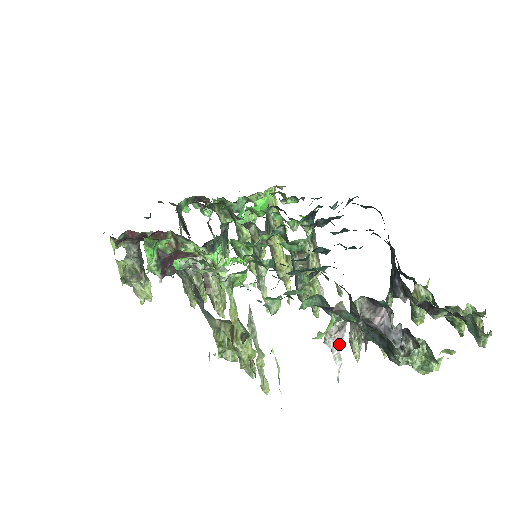
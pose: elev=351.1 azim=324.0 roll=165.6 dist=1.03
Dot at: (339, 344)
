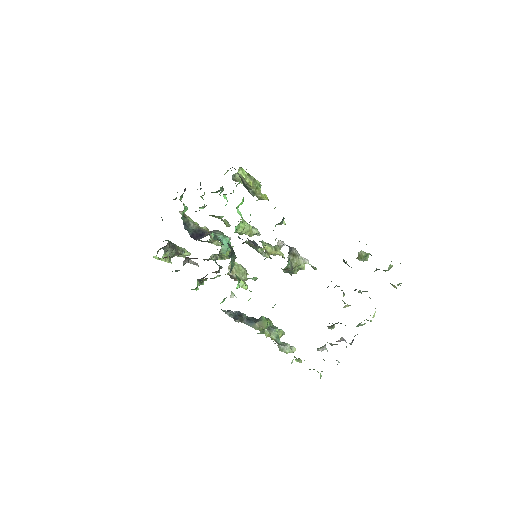
Dot at: (324, 348)
